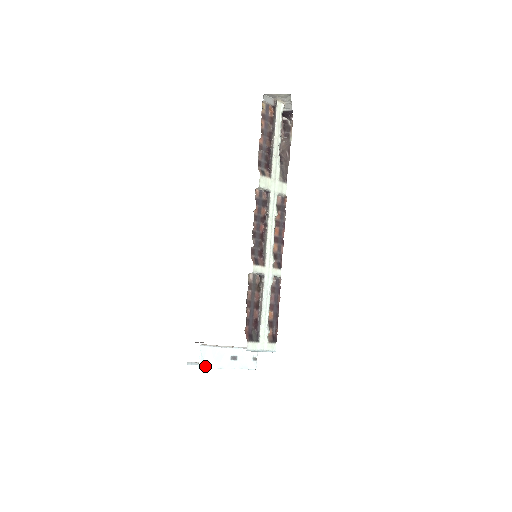
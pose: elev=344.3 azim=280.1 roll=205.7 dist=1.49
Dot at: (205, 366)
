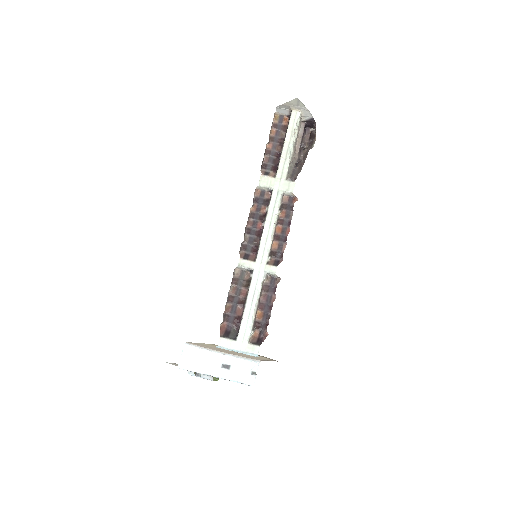
Dot at: (187, 367)
